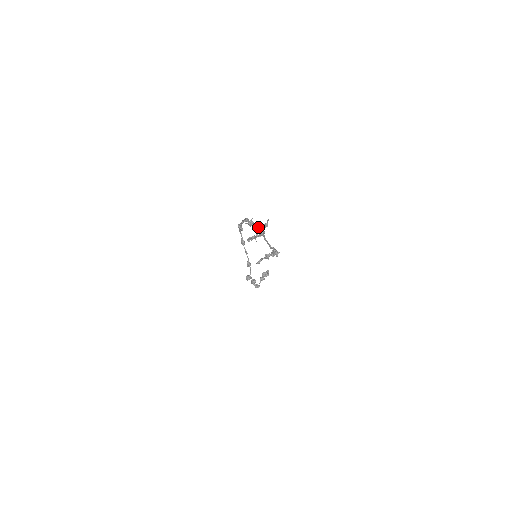
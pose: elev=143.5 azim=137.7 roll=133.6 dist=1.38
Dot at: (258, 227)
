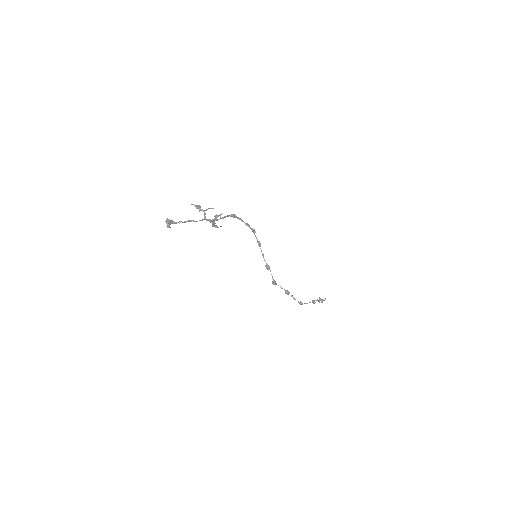
Dot at: (204, 212)
